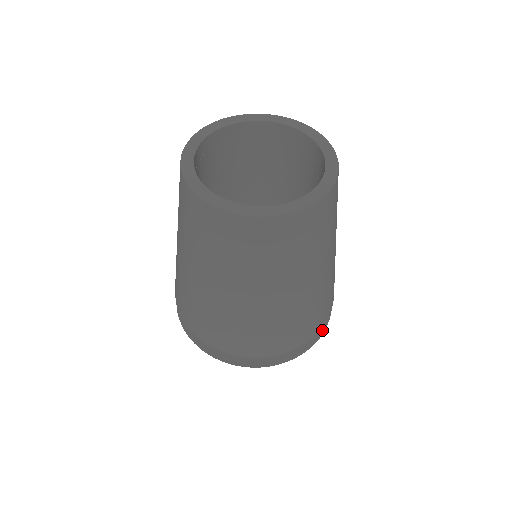
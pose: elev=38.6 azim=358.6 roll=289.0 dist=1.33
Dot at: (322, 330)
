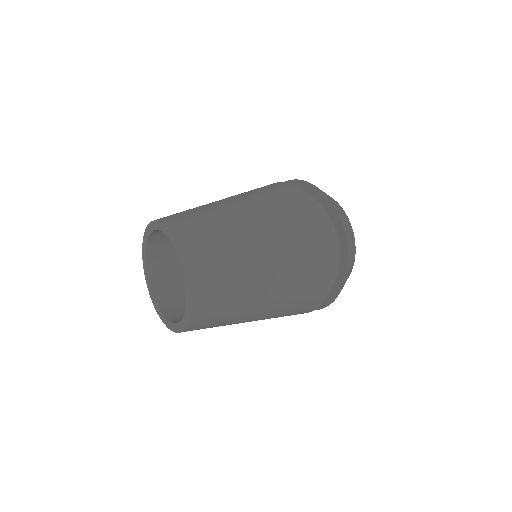
Dot at: (342, 230)
